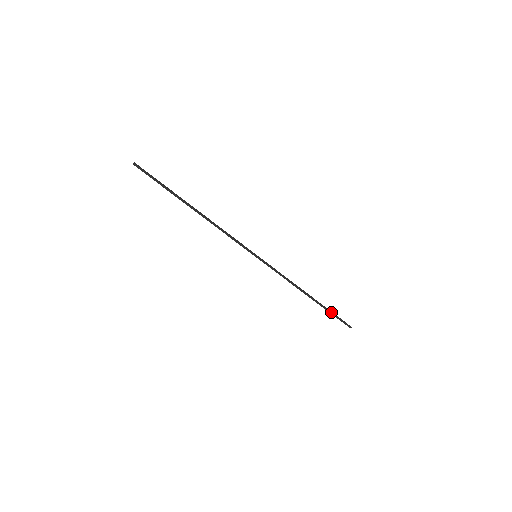
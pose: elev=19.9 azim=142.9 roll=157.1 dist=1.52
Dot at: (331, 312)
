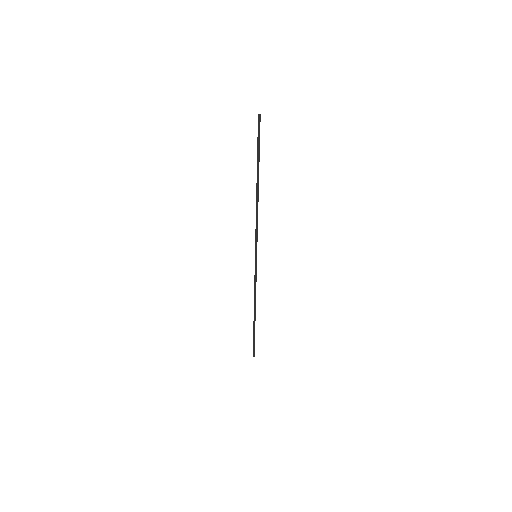
Dot at: occluded
